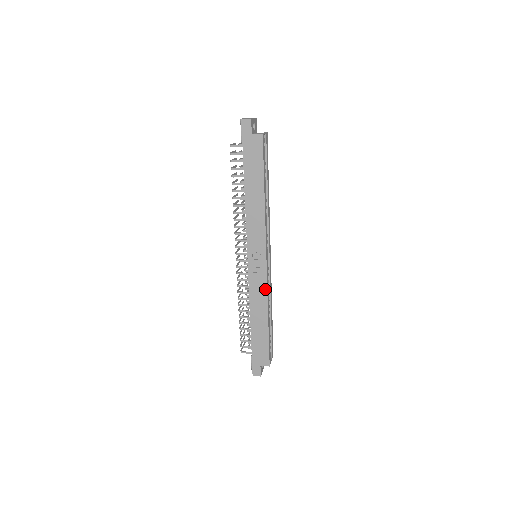
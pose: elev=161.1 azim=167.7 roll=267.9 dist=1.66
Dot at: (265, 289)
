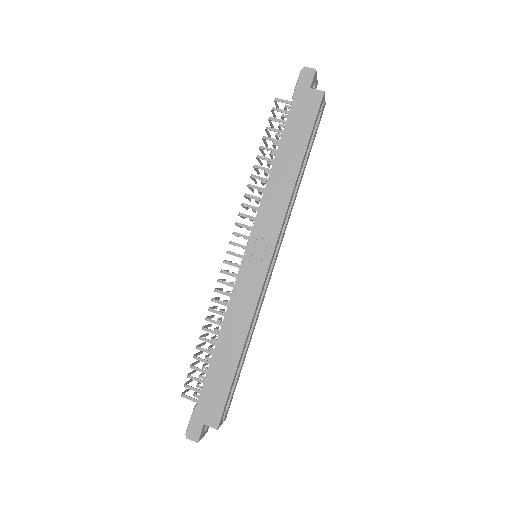
Dot at: (254, 303)
